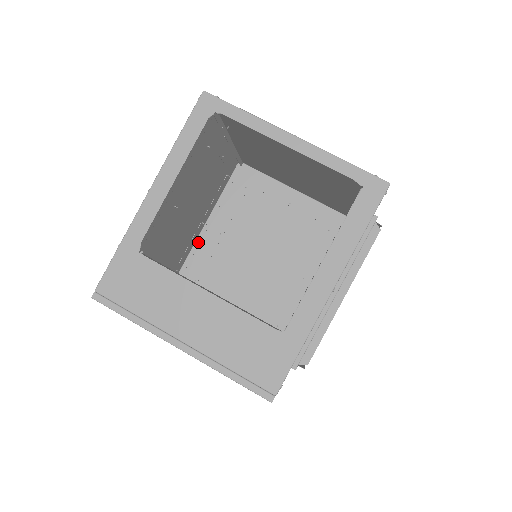
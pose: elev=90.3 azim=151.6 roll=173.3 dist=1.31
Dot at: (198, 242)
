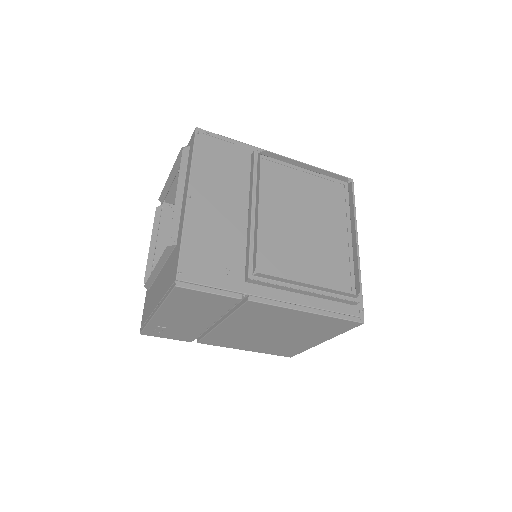
Dot at: occluded
